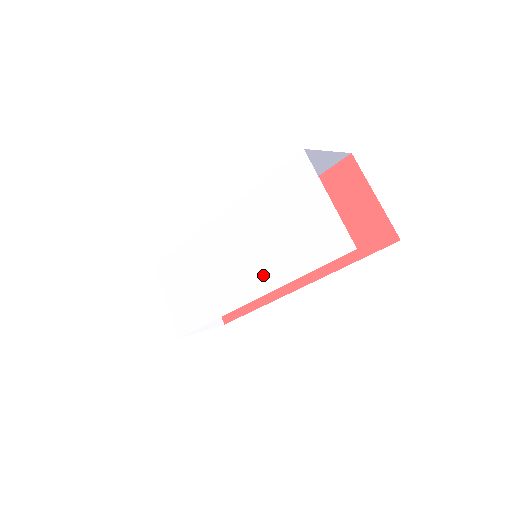
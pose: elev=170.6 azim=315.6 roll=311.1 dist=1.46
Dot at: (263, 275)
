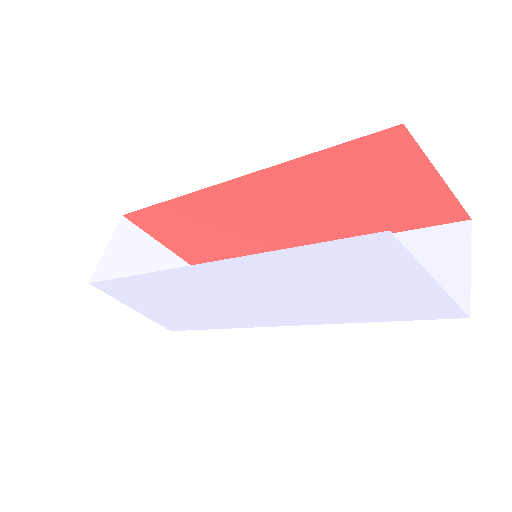
Dot at: (306, 314)
